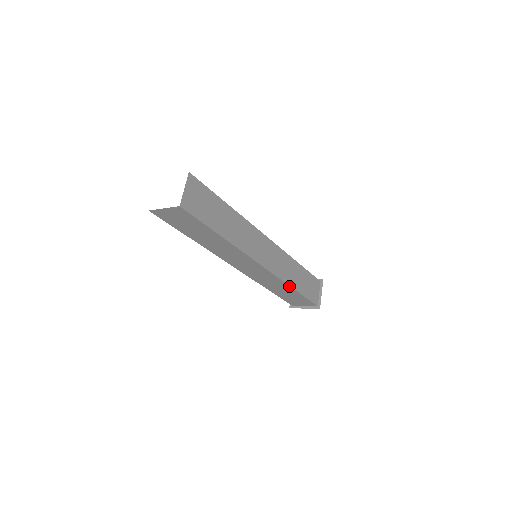
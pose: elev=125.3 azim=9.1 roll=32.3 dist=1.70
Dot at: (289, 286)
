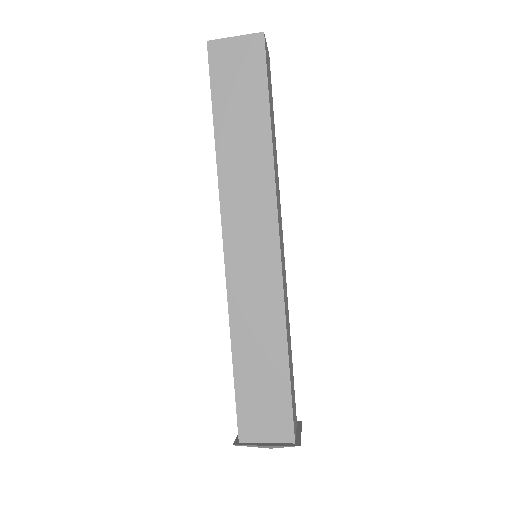
Dot at: (285, 332)
